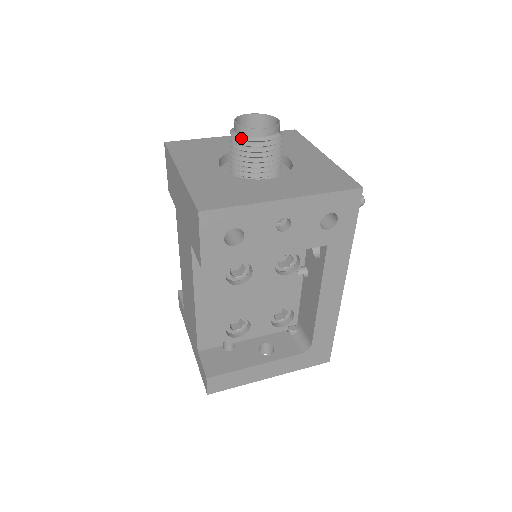
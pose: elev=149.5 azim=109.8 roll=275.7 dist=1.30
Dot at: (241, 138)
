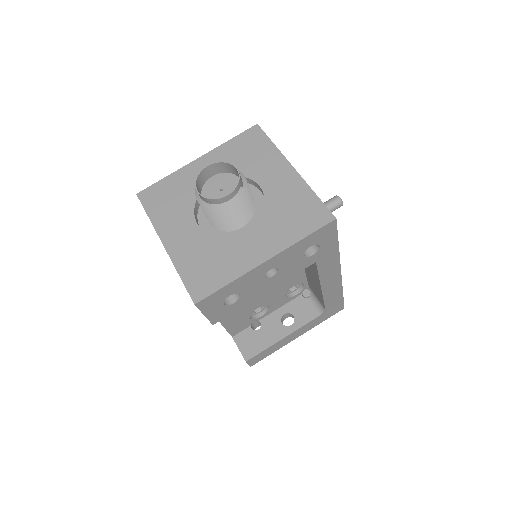
Dot at: (208, 207)
